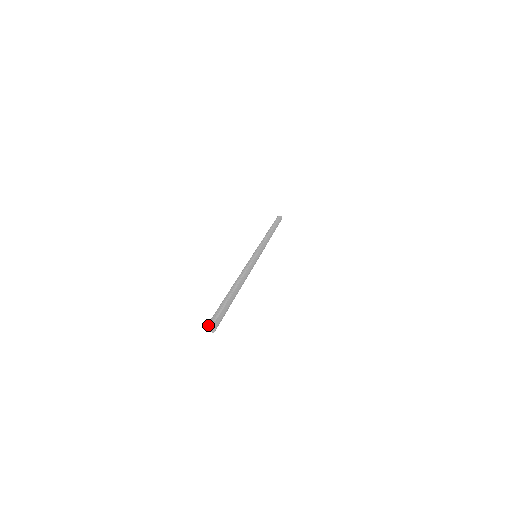
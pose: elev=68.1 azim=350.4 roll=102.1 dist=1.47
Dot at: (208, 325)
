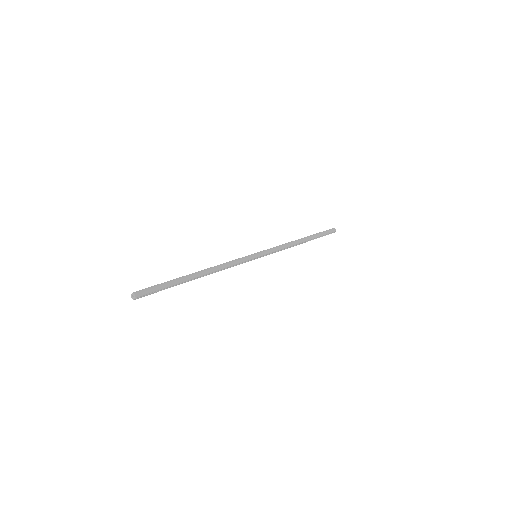
Dot at: (131, 295)
